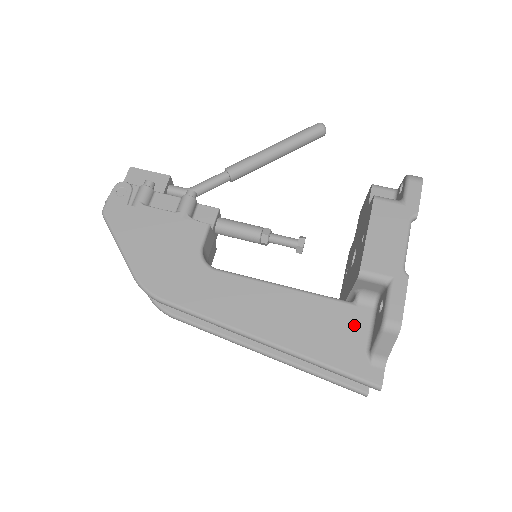
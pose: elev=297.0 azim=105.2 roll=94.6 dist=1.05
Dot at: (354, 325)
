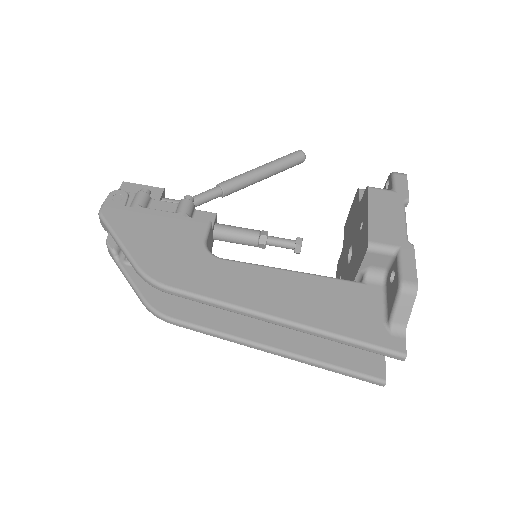
Dot at: (367, 301)
